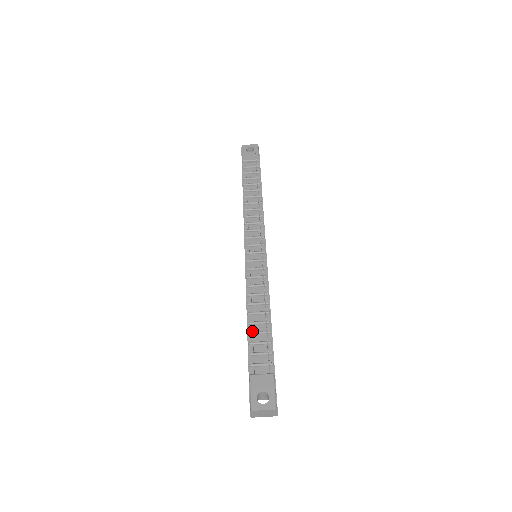
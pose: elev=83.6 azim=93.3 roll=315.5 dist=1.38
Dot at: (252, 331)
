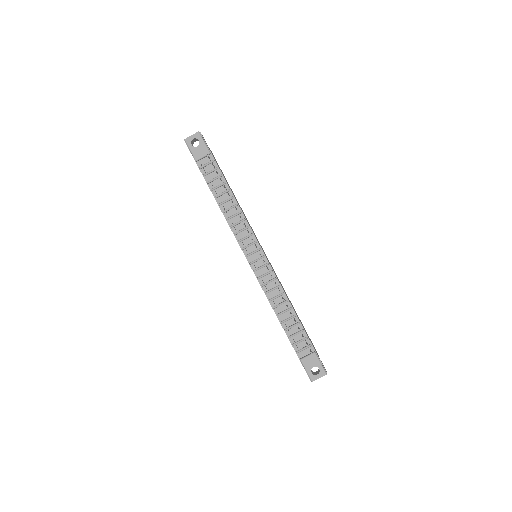
Dot at: (286, 327)
